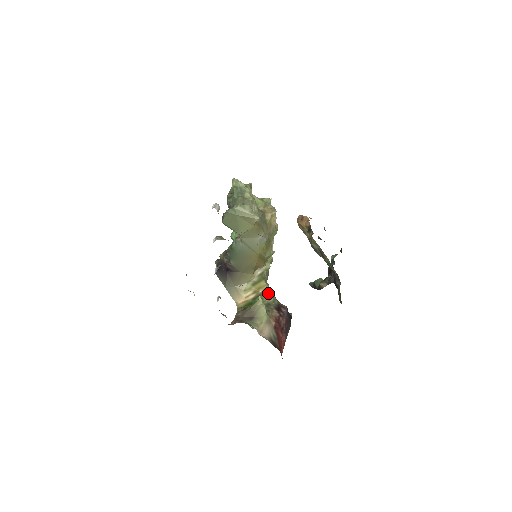
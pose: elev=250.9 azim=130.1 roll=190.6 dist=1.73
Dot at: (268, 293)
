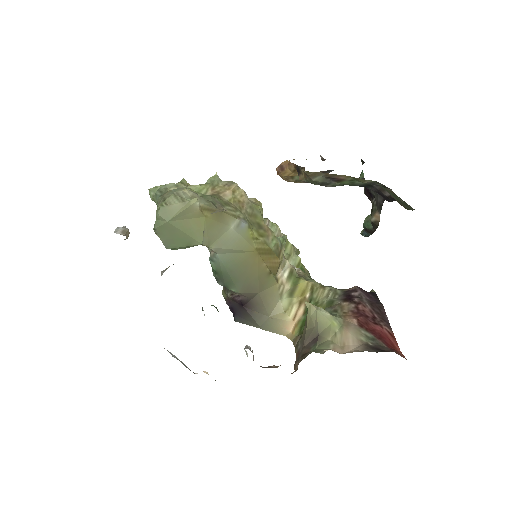
Dot at: (319, 290)
